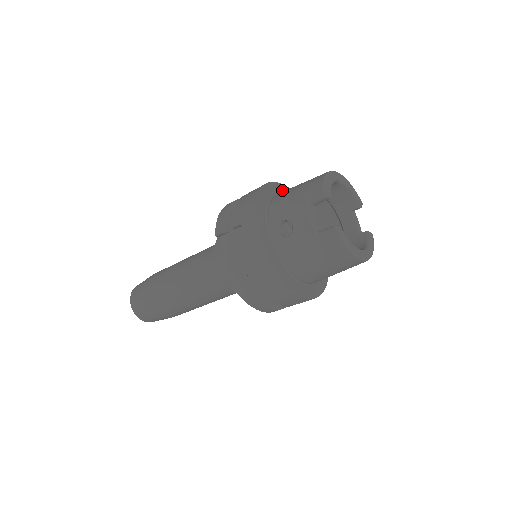
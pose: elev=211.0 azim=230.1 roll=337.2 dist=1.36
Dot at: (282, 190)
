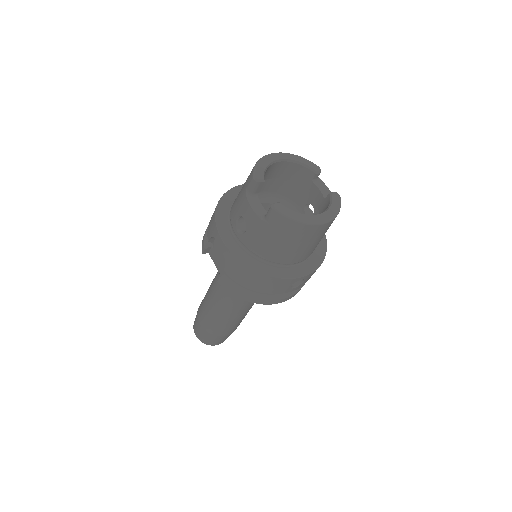
Dot at: occluded
